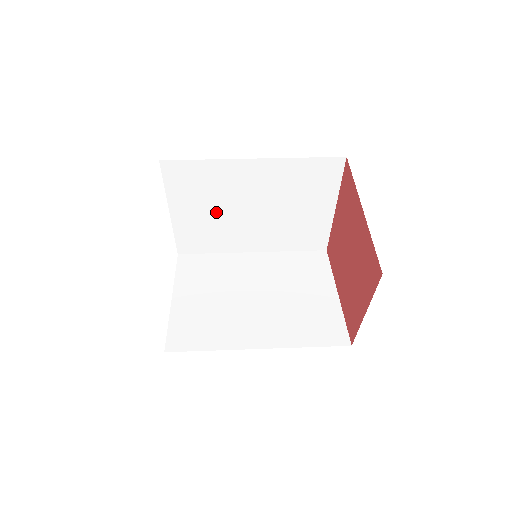
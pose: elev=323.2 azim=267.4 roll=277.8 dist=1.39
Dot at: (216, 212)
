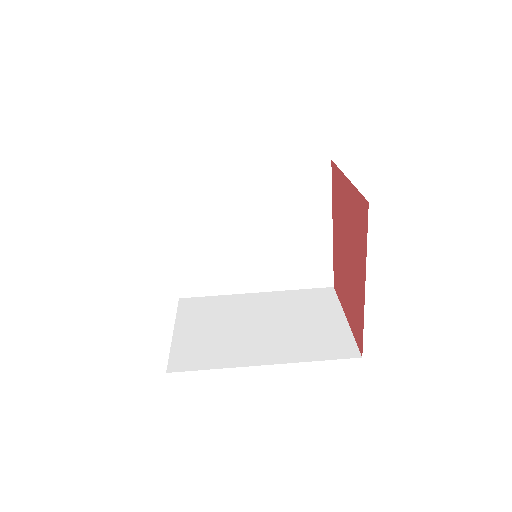
Dot at: occluded
